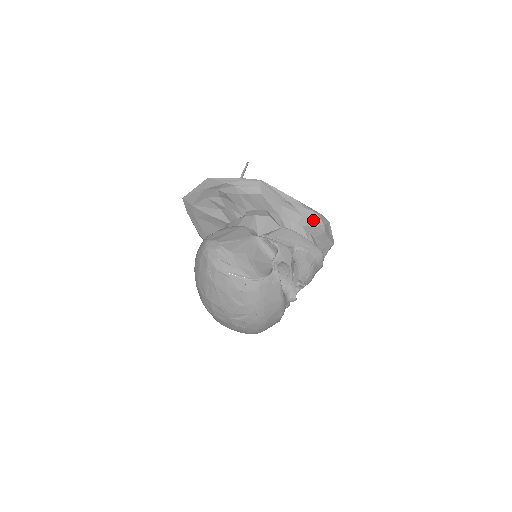
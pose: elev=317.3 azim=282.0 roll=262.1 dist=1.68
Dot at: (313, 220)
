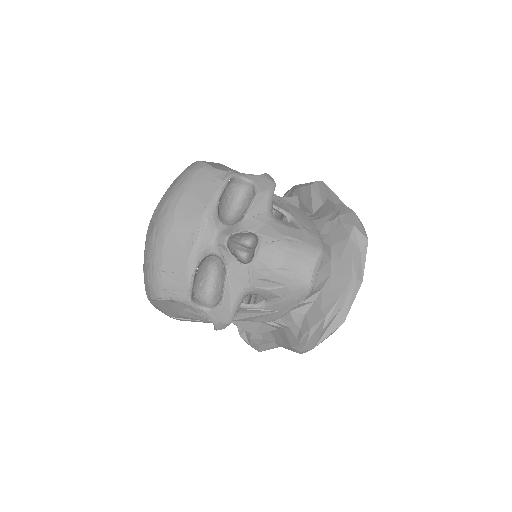
Dot at: (343, 216)
